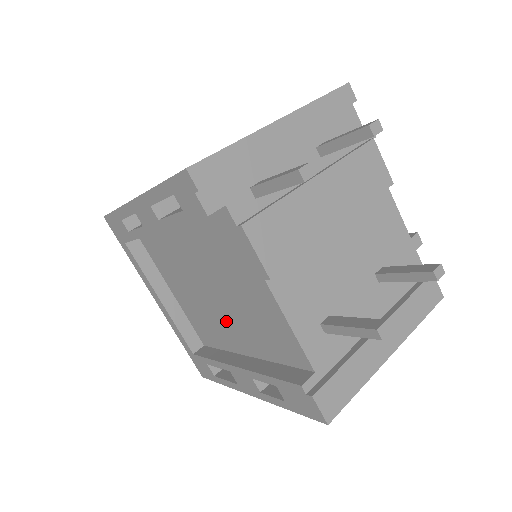
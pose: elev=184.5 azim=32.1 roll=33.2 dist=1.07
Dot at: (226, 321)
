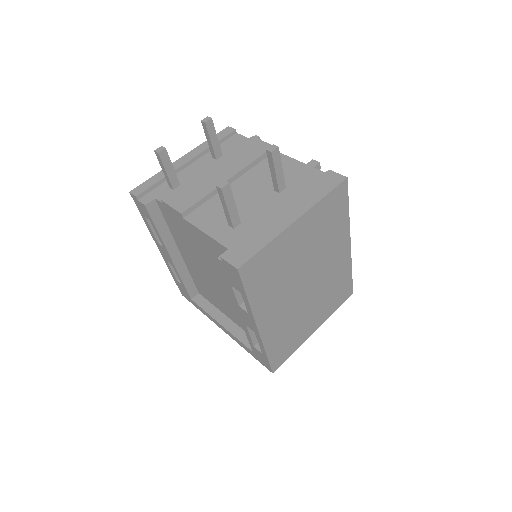
Dot at: (226, 289)
